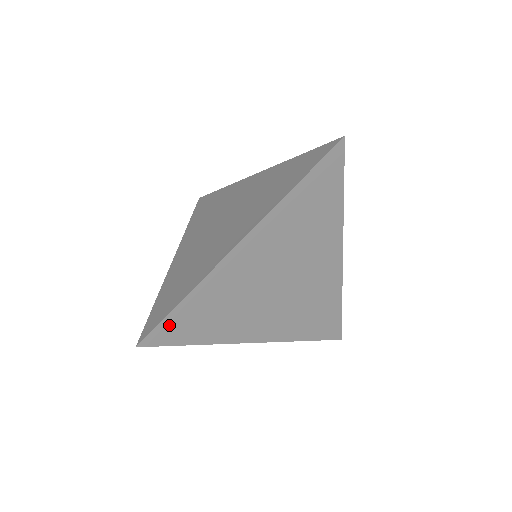
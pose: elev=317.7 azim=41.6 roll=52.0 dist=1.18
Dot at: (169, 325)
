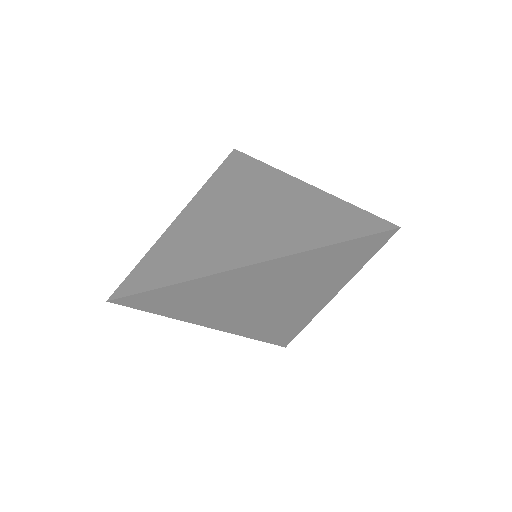
Dot at: (146, 297)
